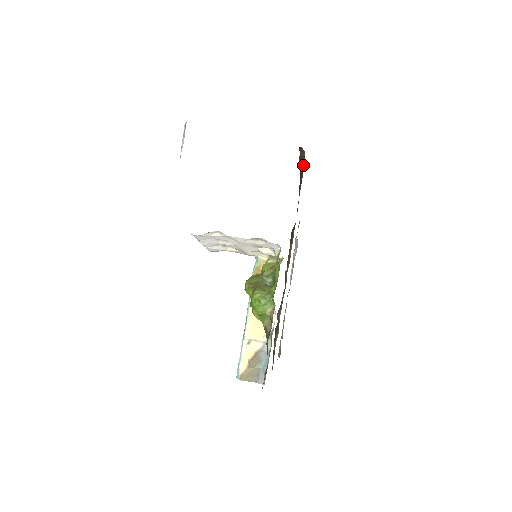
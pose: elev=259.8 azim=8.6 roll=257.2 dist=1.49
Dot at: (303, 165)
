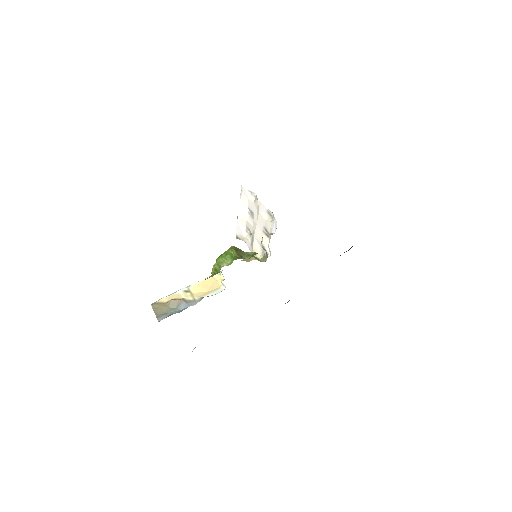
Dot at: occluded
